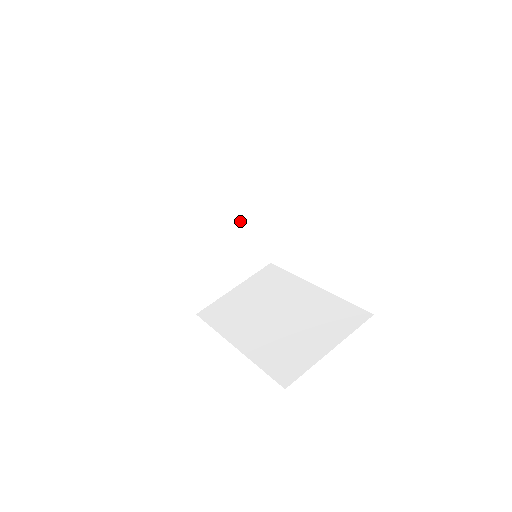
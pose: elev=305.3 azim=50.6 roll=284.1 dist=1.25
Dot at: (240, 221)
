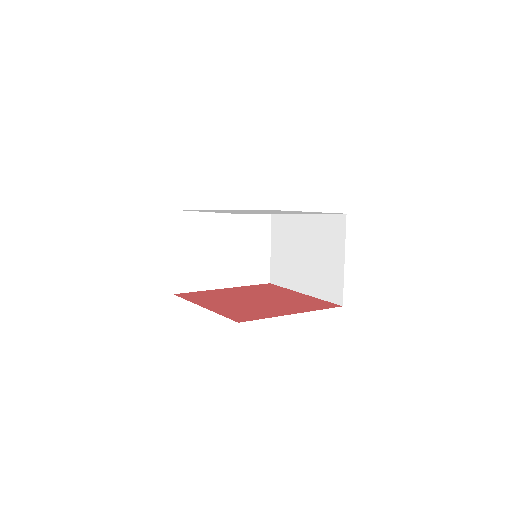
Dot at: (229, 225)
